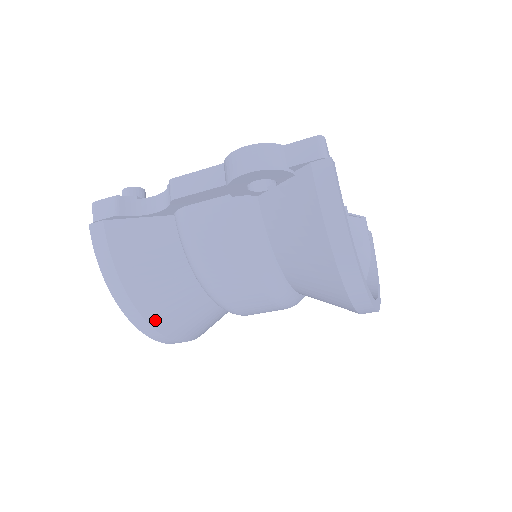
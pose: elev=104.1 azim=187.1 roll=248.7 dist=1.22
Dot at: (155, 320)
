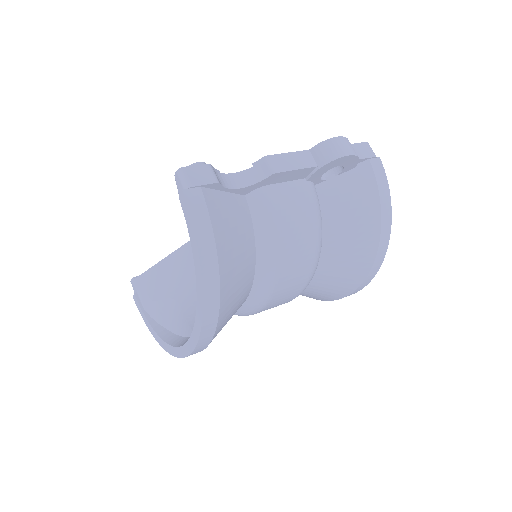
Dot at: (223, 308)
